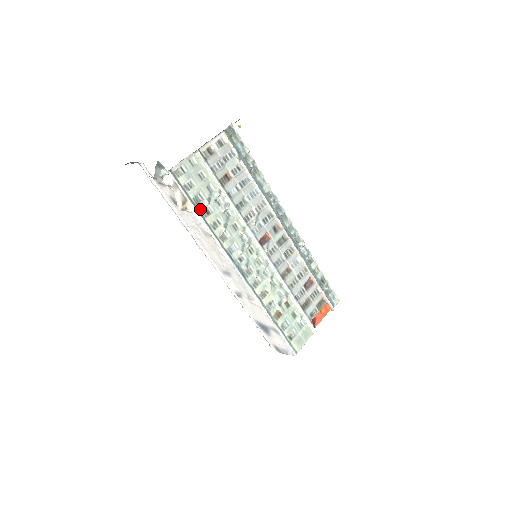
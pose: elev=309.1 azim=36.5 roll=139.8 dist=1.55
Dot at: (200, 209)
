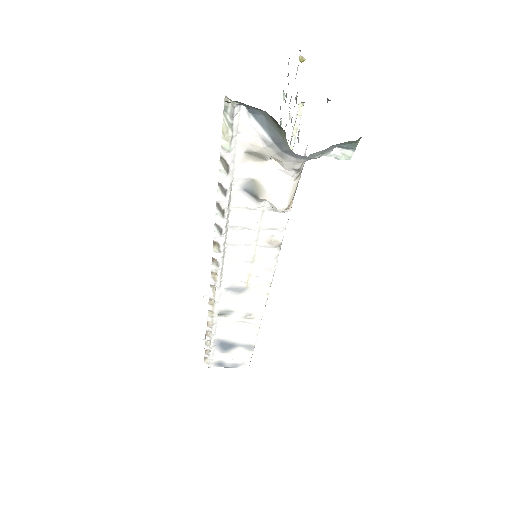
Dot at: occluded
